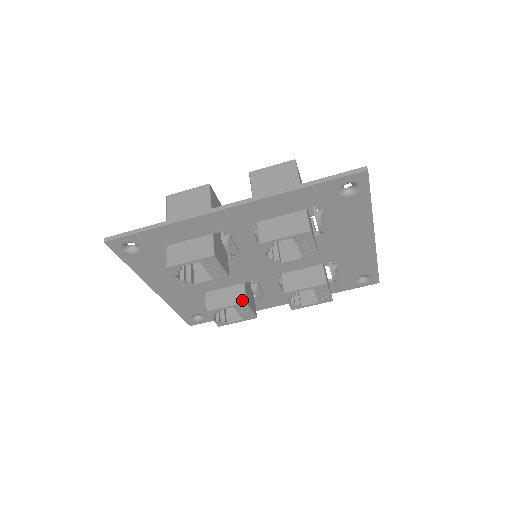
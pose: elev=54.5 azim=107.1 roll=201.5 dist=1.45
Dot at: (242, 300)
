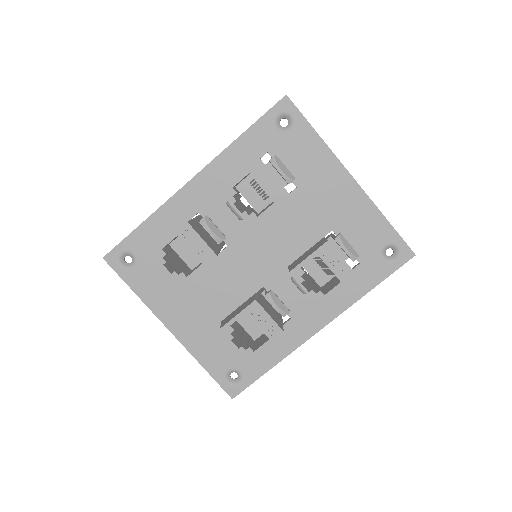
Dot at: (252, 301)
